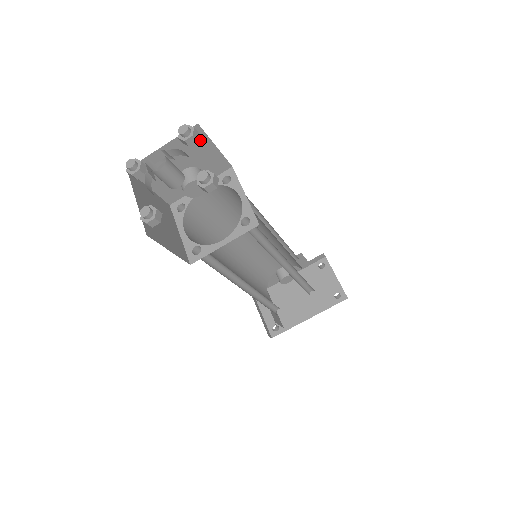
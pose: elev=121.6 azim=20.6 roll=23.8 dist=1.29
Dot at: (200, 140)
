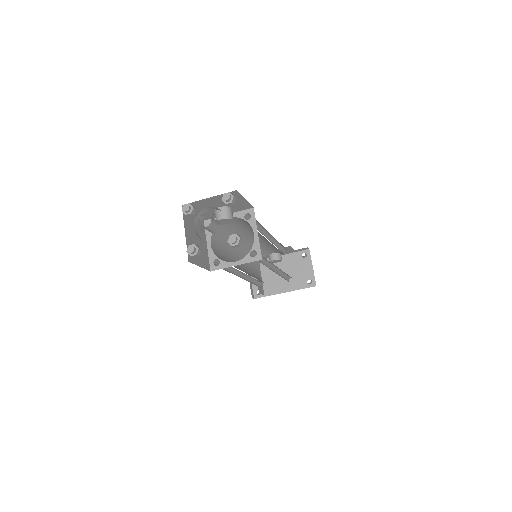
Dot at: (236, 196)
